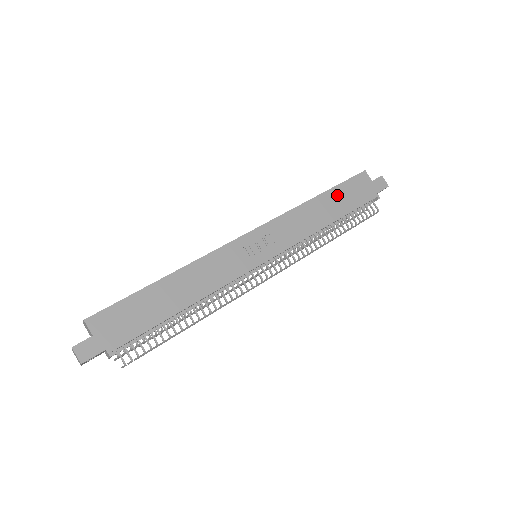
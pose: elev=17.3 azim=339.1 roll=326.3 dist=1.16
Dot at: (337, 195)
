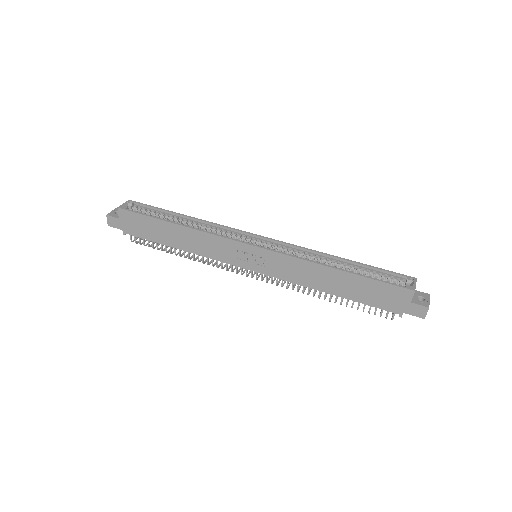
Dot at: (358, 283)
